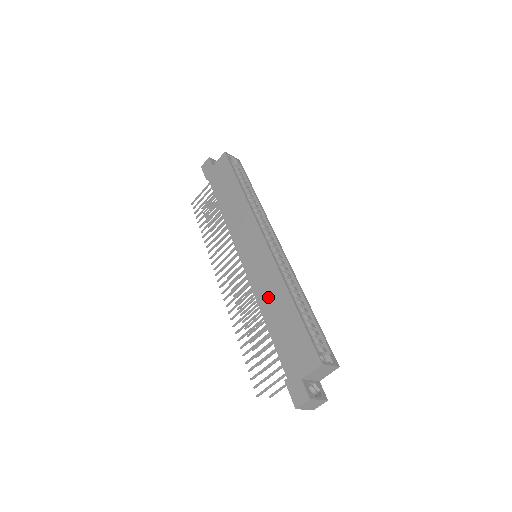
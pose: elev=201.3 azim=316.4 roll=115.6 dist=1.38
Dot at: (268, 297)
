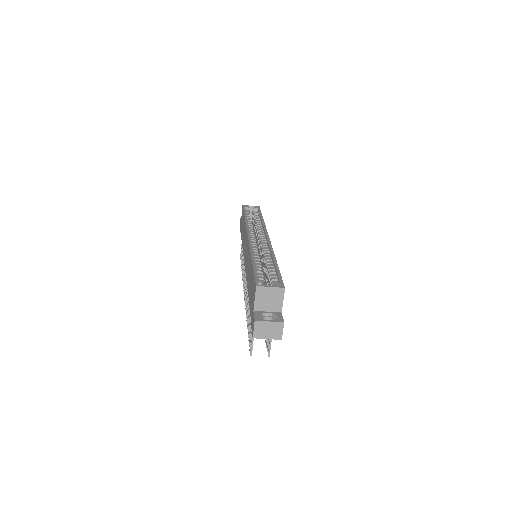
Dot at: (248, 272)
